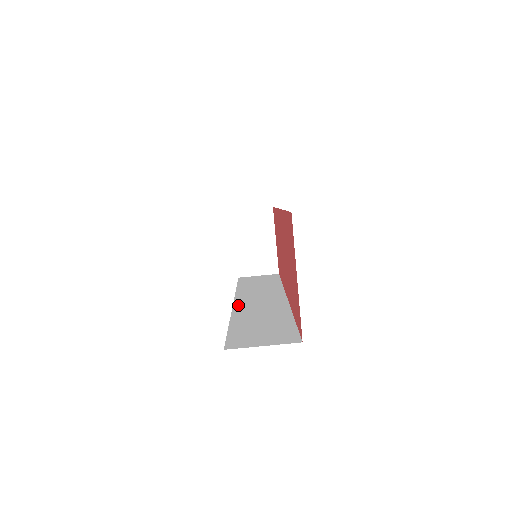
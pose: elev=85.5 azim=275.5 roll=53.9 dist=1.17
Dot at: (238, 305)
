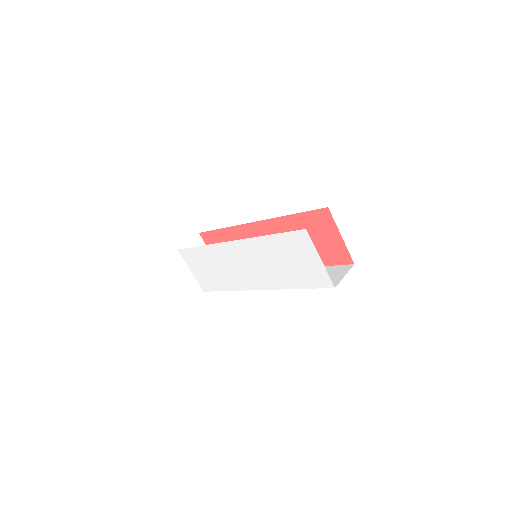
Dot at: occluded
